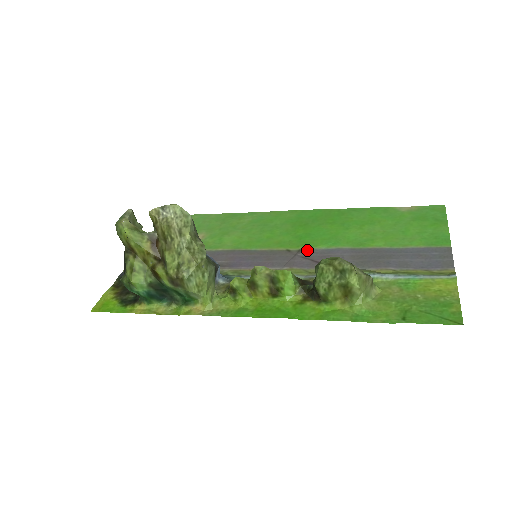
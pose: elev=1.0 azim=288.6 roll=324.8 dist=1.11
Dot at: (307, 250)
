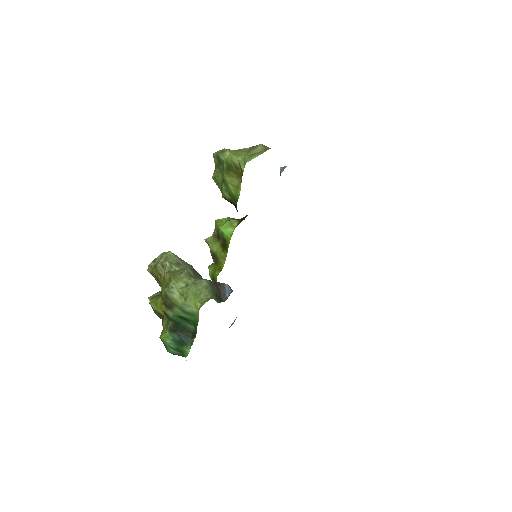
Dot at: occluded
